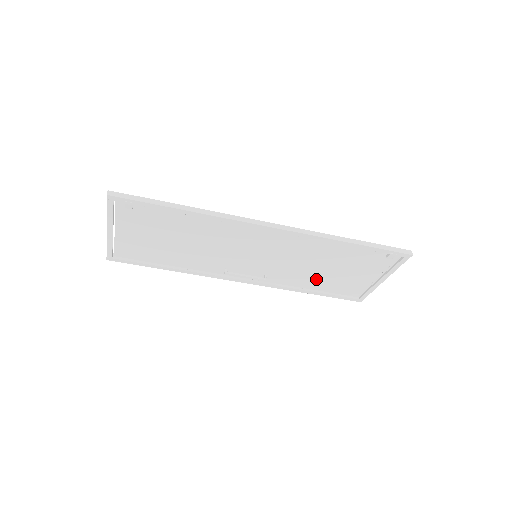
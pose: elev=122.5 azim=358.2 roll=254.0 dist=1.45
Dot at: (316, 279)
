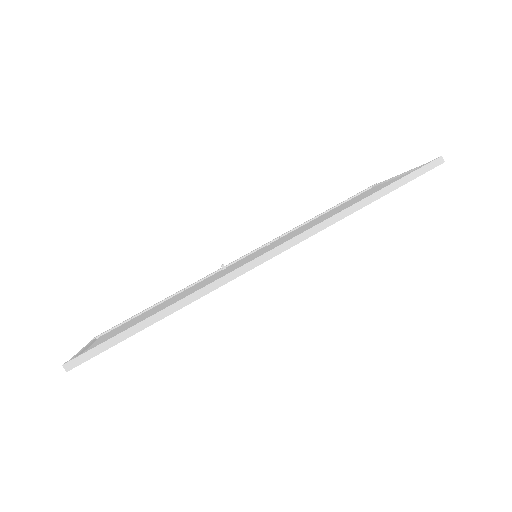
Dot at: occluded
